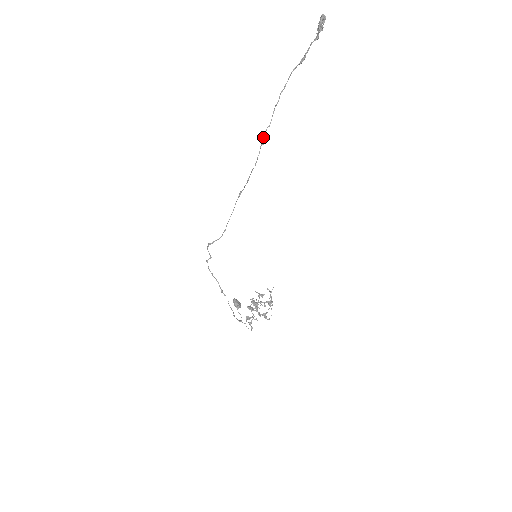
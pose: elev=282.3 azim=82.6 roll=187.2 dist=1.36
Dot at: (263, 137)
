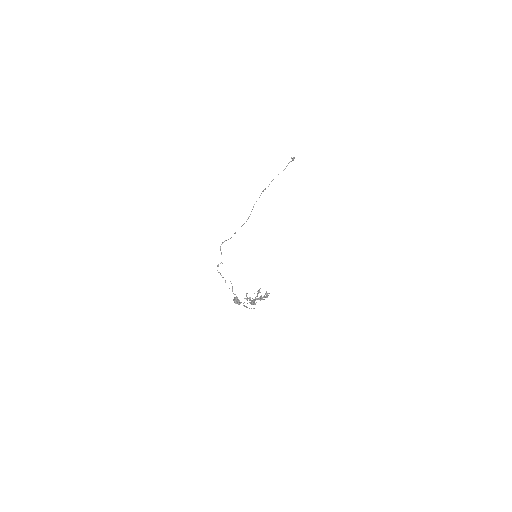
Dot at: occluded
